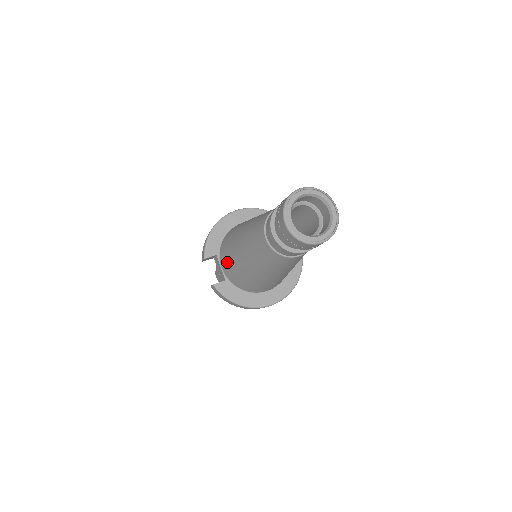
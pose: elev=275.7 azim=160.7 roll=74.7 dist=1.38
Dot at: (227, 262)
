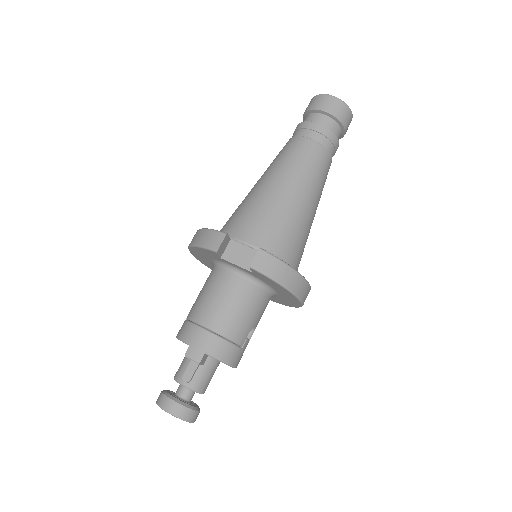
Dot at: (258, 223)
